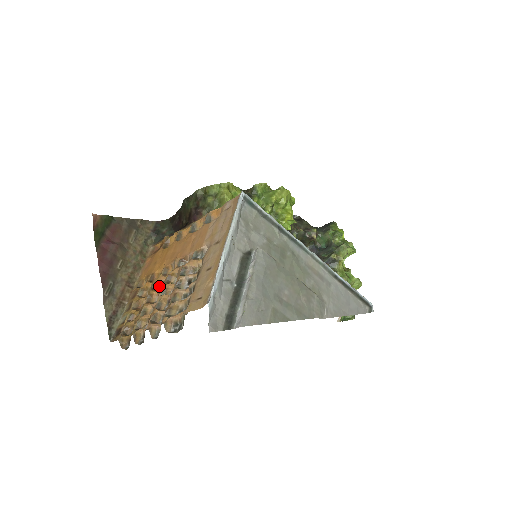
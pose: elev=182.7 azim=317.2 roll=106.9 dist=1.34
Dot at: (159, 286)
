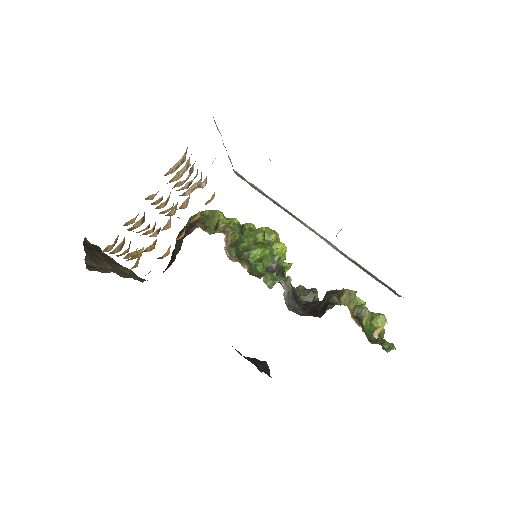
Dot at: occluded
